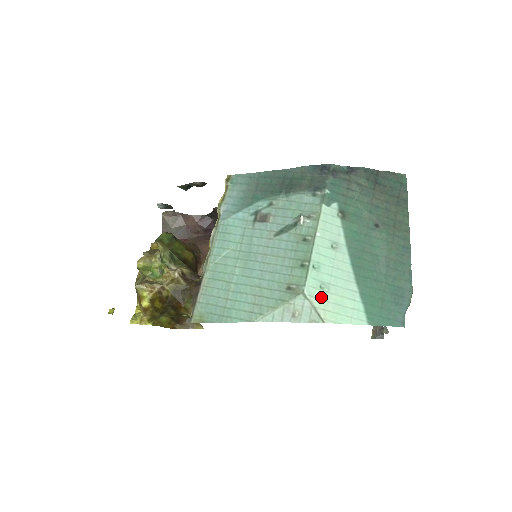
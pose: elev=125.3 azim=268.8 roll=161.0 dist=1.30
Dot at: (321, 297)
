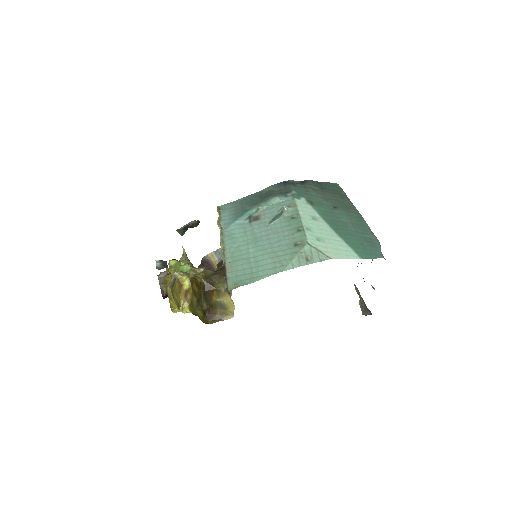
Dot at: (321, 245)
